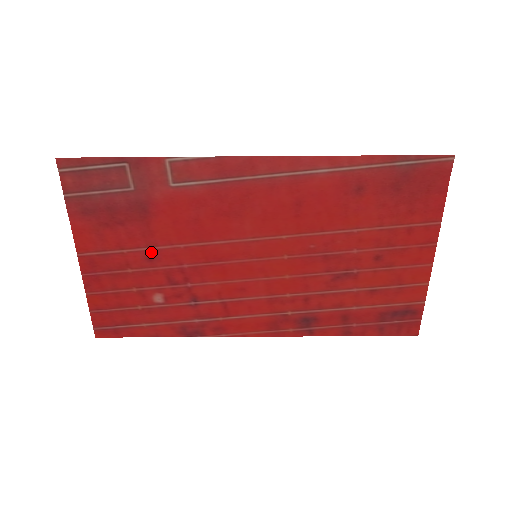
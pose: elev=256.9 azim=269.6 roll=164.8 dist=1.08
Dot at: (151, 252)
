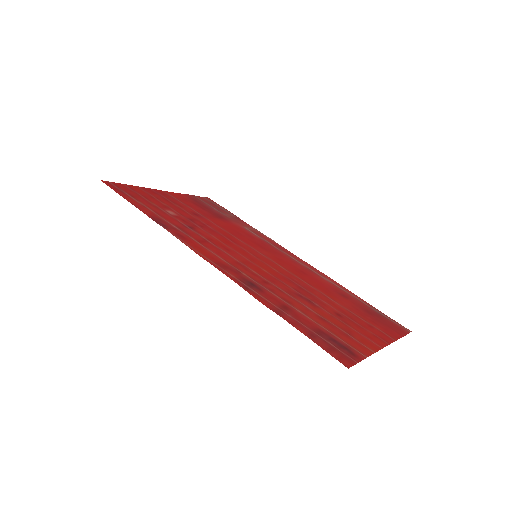
Dot at: (200, 216)
